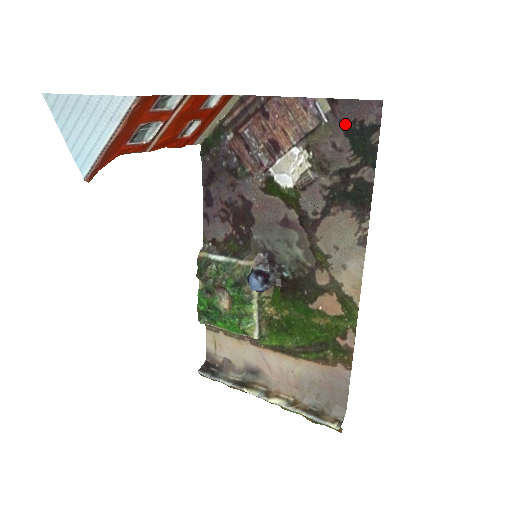
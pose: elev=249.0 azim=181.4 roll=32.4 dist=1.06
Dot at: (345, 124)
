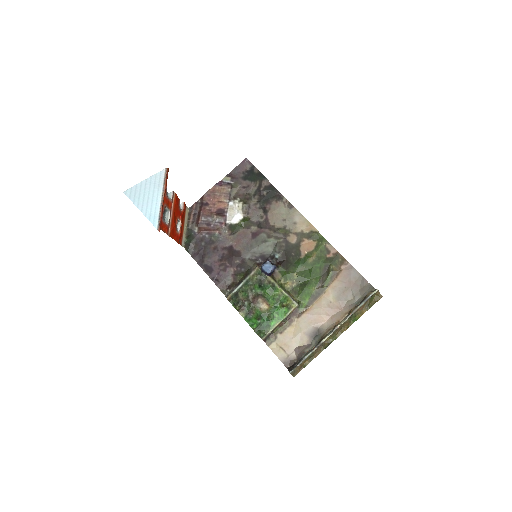
Dot at: (241, 177)
